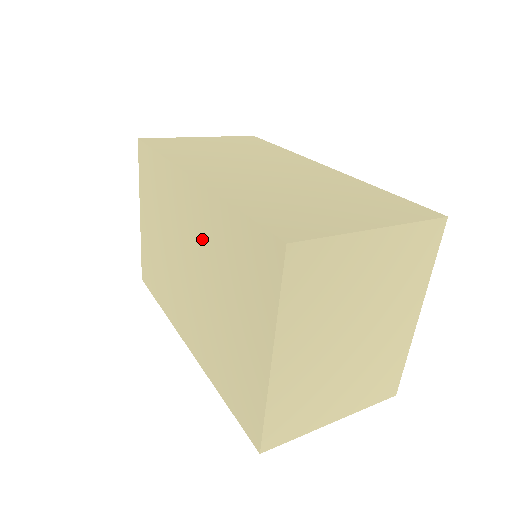
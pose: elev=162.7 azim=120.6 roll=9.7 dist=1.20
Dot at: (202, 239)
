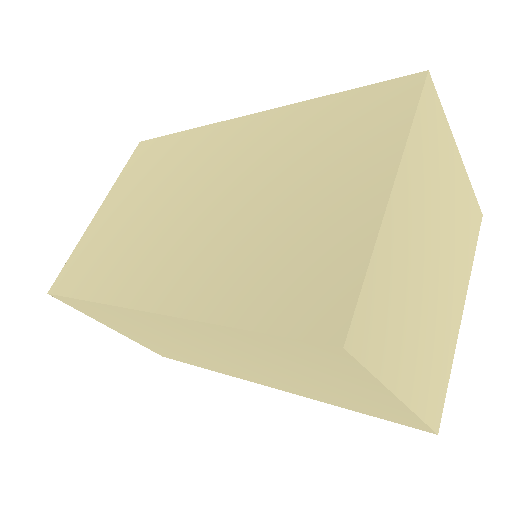
Dot at: (251, 155)
